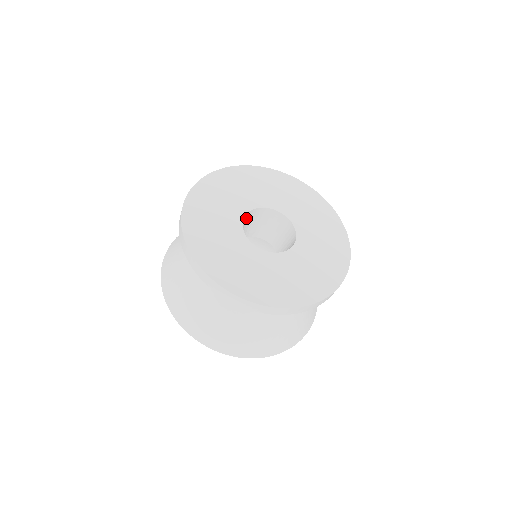
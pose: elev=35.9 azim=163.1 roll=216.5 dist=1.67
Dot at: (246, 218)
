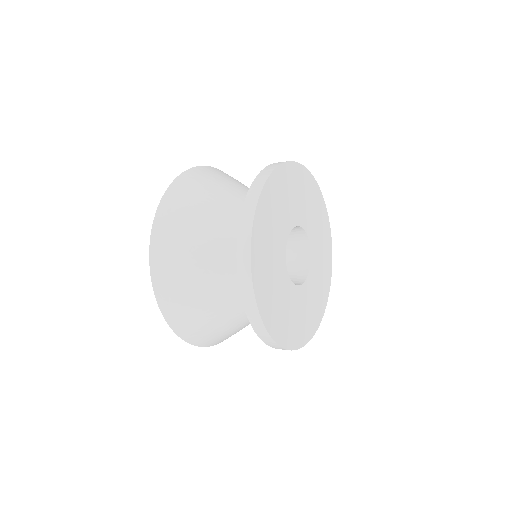
Dot at: occluded
